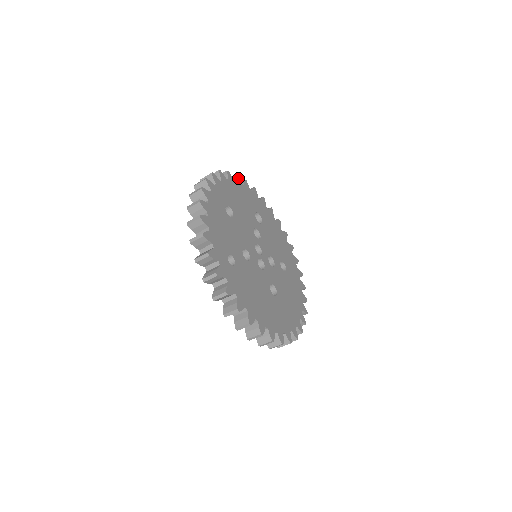
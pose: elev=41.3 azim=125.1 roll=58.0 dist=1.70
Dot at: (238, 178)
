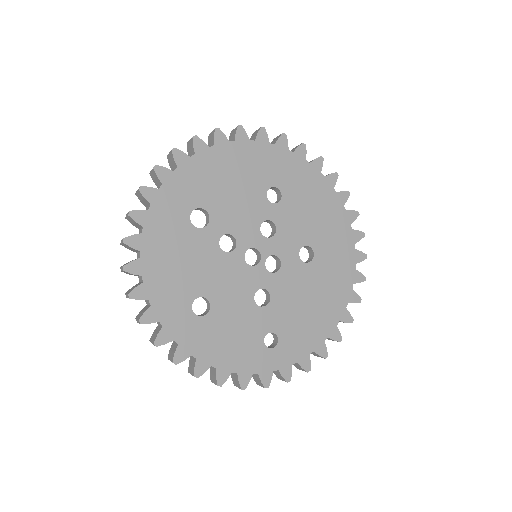
Dot at: (131, 240)
